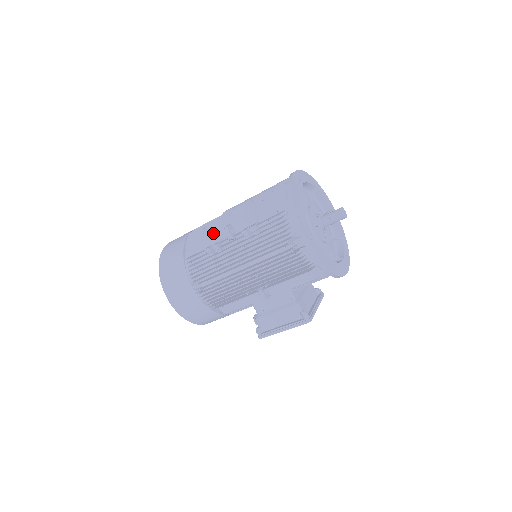
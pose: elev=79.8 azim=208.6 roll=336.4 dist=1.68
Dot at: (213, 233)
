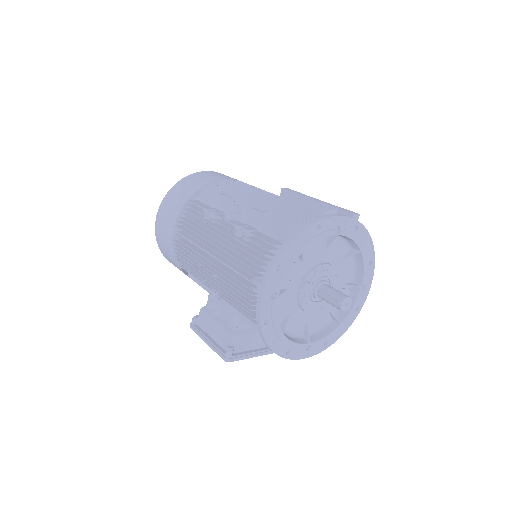
Dot at: (225, 199)
